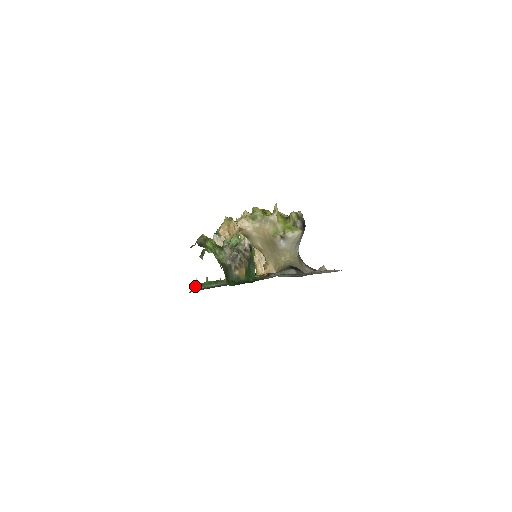
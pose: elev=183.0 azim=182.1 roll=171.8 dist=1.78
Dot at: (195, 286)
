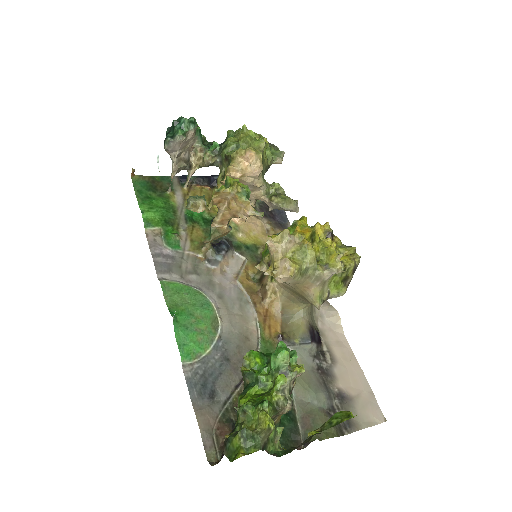
Dot at: (180, 353)
